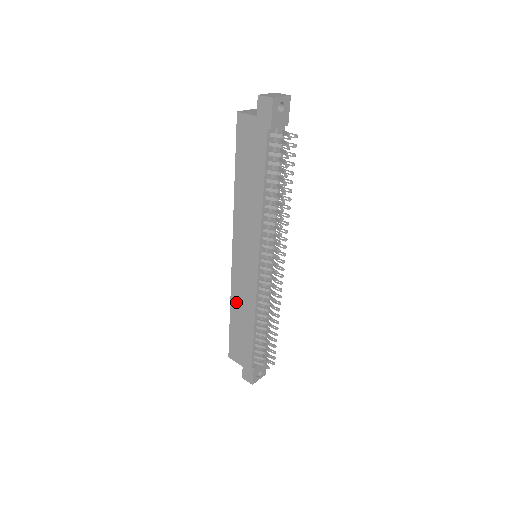
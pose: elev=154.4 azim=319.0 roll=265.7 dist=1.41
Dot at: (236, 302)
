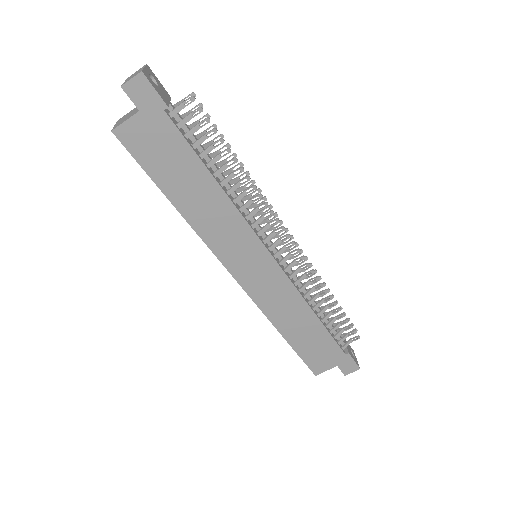
Dot at: (279, 318)
